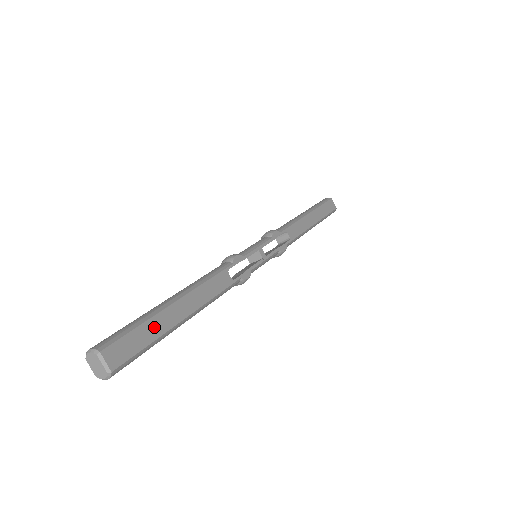
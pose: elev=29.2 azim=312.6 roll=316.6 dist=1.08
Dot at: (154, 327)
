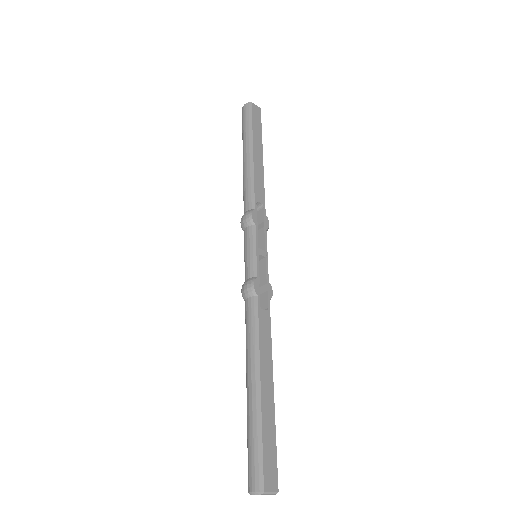
Dot at: (268, 426)
